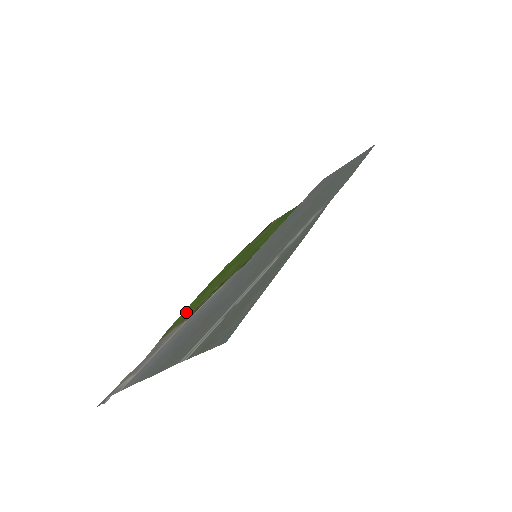
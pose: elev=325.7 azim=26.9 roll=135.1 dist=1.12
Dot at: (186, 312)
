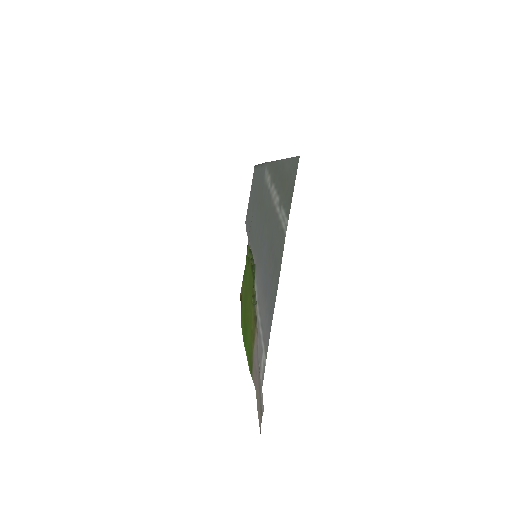
Dot at: (249, 342)
